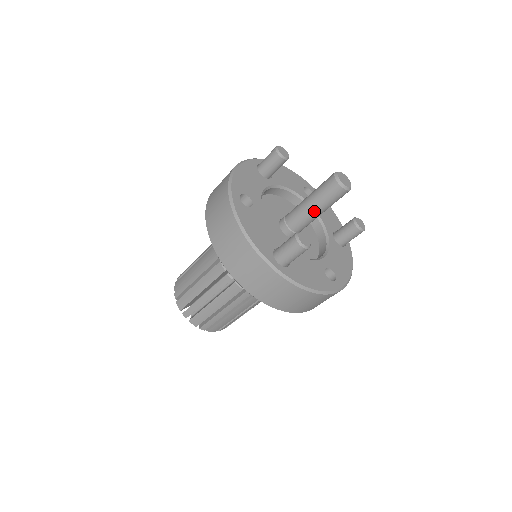
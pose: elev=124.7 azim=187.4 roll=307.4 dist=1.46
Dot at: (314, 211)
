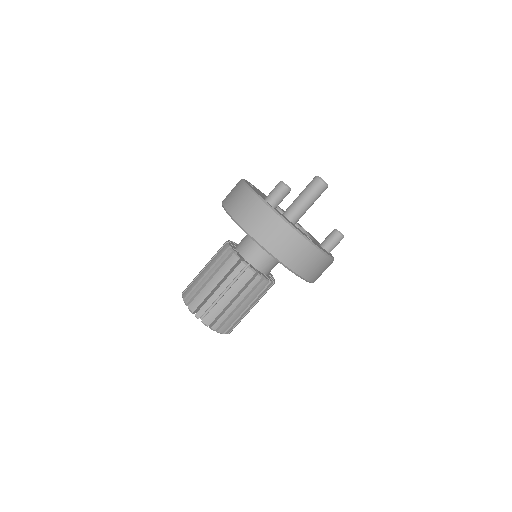
Dot at: (301, 201)
